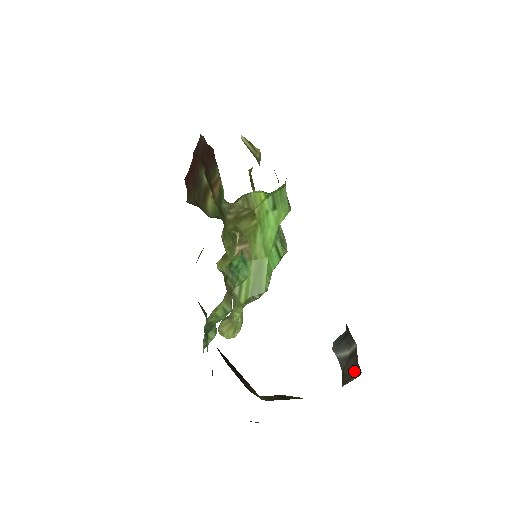
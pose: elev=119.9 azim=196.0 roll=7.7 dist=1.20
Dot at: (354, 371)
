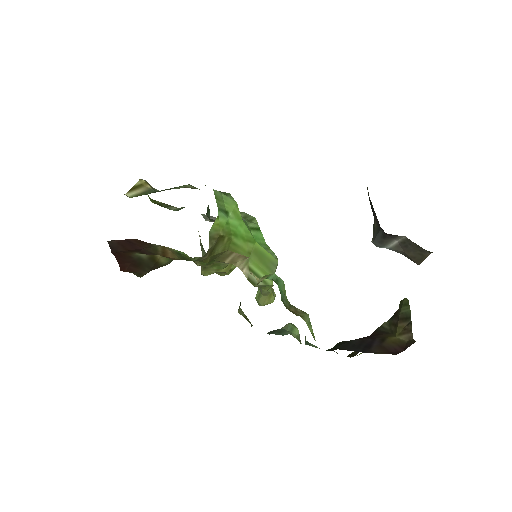
Dot at: (421, 253)
